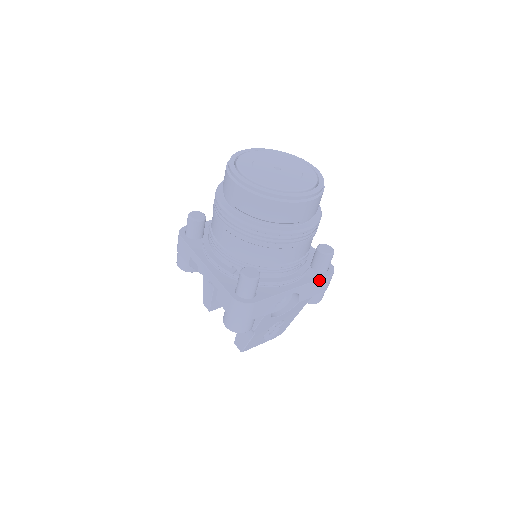
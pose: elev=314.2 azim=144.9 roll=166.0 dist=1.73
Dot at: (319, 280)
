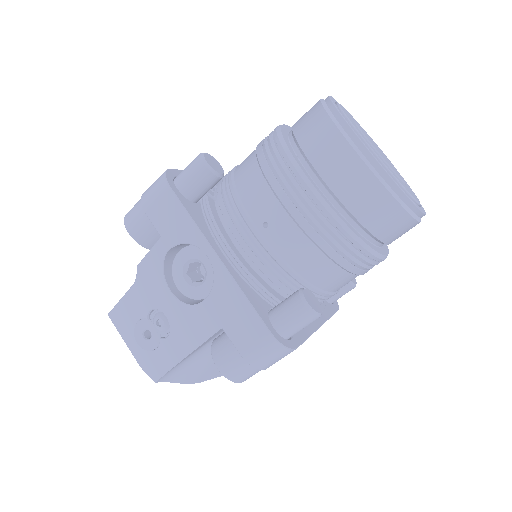
Dot at: (252, 309)
